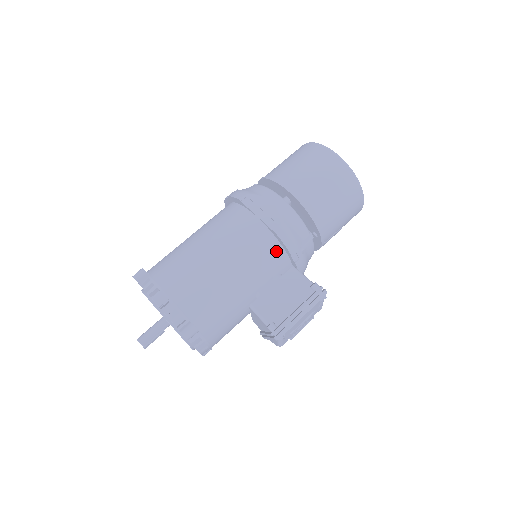
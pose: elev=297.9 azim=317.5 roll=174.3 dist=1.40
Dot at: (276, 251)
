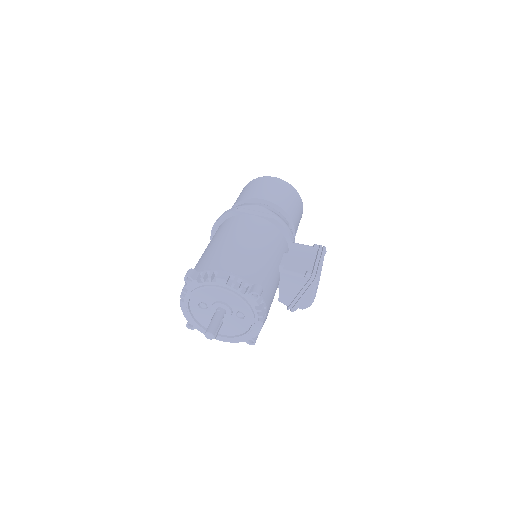
Dot at: (278, 233)
